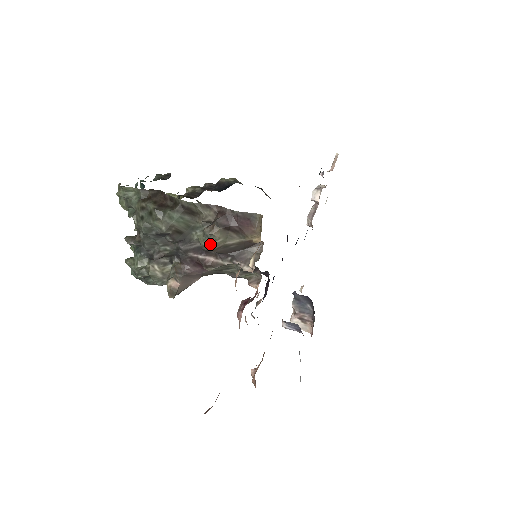
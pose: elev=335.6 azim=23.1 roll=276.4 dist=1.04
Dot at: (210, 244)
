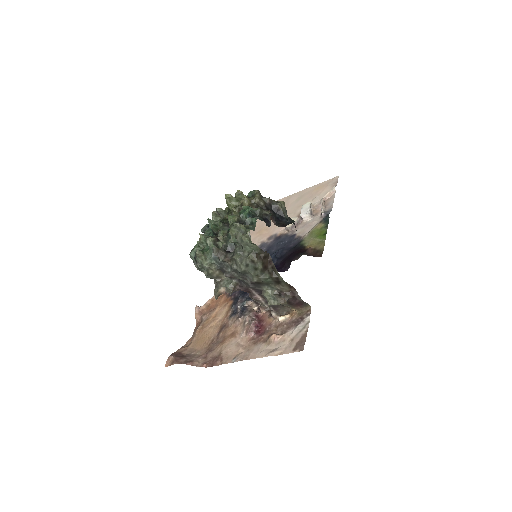
Dot at: (272, 302)
